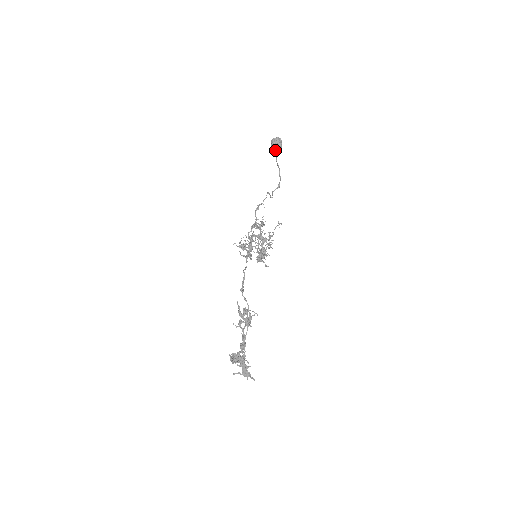
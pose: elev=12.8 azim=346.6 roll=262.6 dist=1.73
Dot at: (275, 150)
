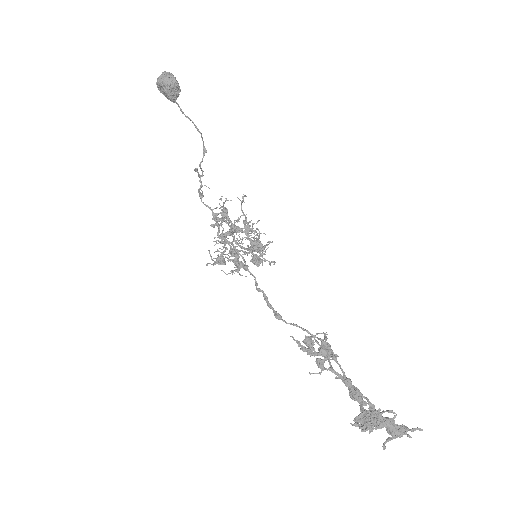
Dot at: (172, 93)
